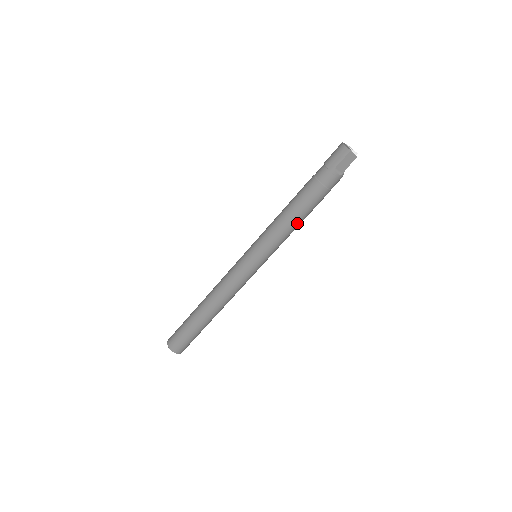
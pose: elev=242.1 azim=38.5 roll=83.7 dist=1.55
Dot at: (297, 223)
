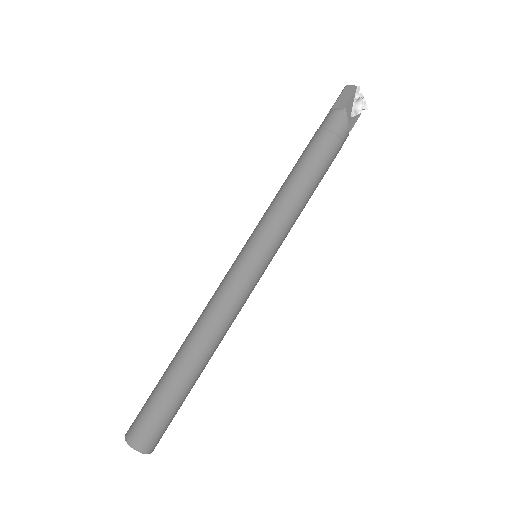
Dot at: (296, 183)
